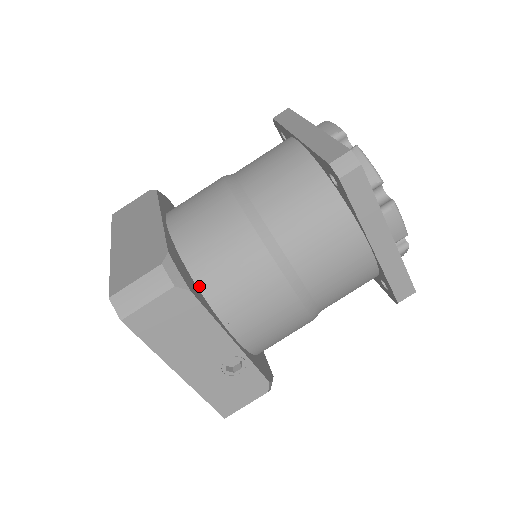
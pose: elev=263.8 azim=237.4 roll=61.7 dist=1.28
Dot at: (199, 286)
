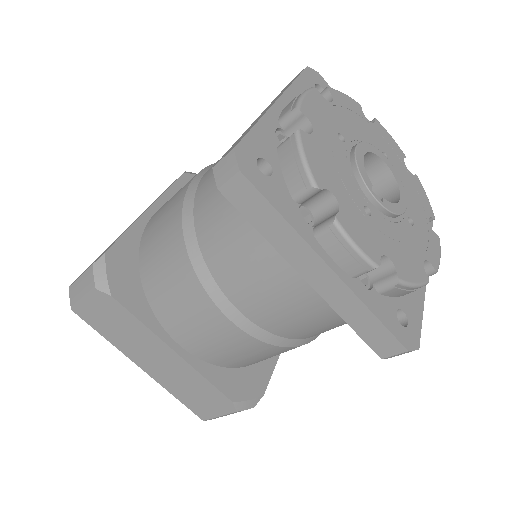
Dot at: (253, 364)
